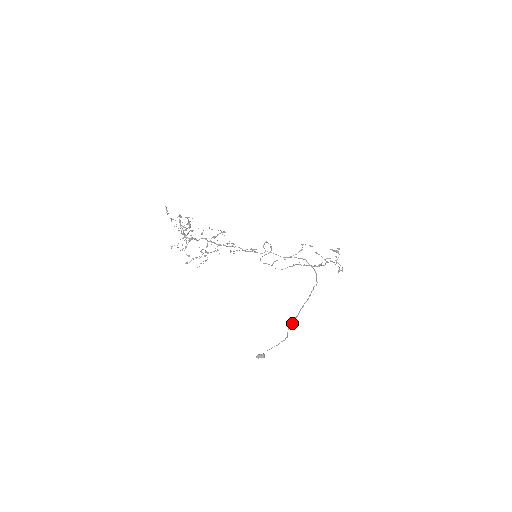
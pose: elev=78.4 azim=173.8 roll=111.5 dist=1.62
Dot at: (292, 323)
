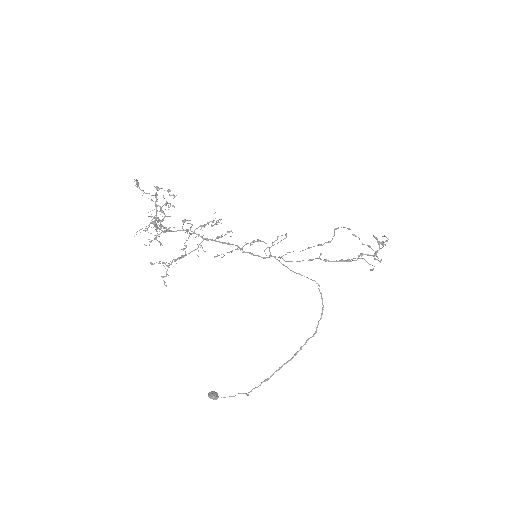
Dot at: occluded
